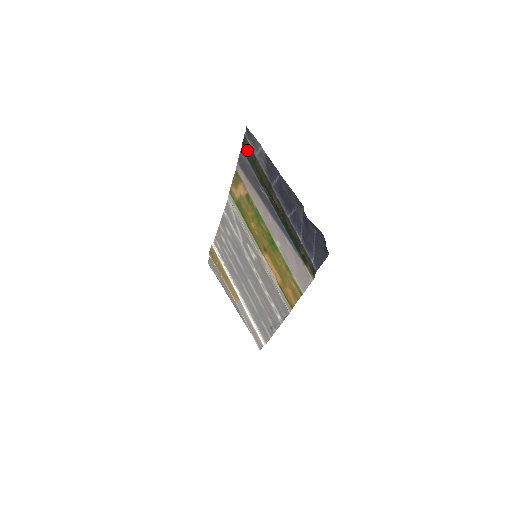
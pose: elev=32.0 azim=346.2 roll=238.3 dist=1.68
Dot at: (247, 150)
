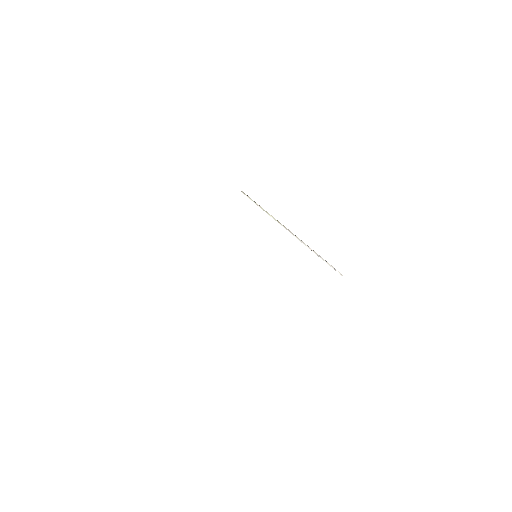
Dot at: occluded
